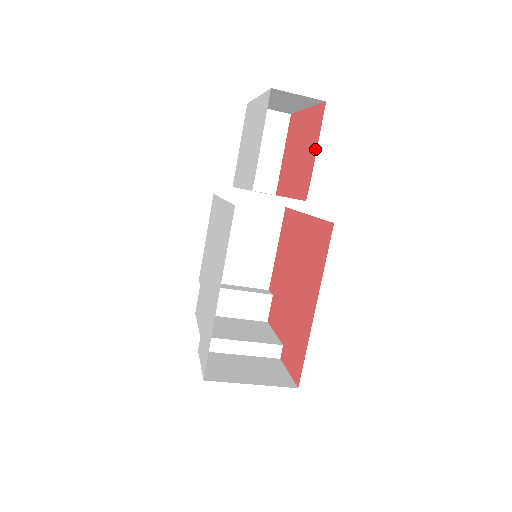
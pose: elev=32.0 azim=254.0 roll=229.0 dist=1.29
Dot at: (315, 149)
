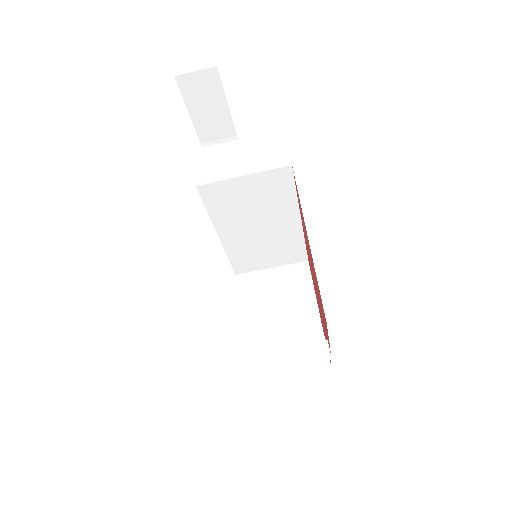
Dot at: occluded
